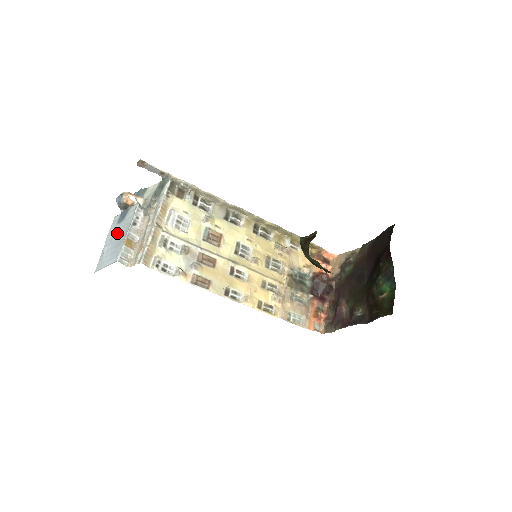
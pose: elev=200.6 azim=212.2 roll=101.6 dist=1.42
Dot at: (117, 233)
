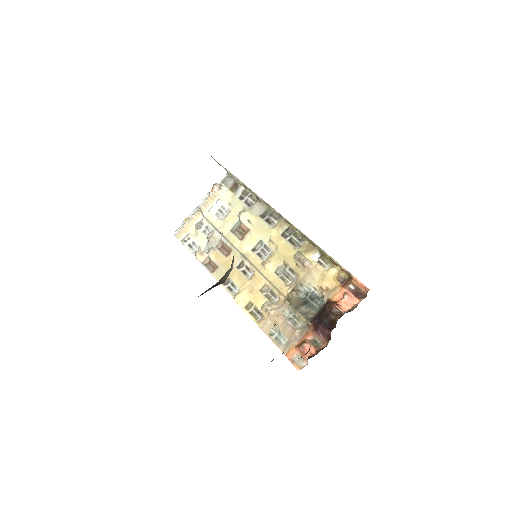
Dot at: occluded
